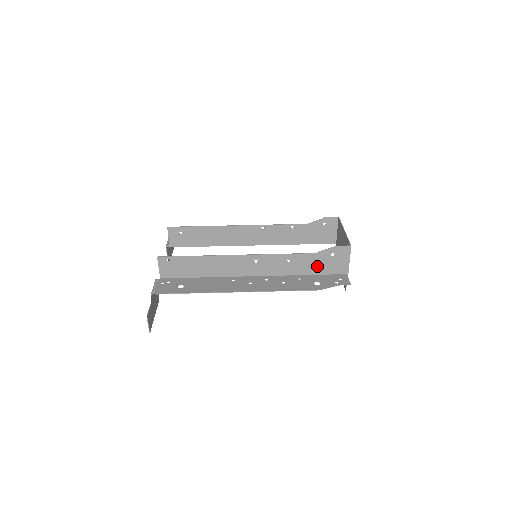
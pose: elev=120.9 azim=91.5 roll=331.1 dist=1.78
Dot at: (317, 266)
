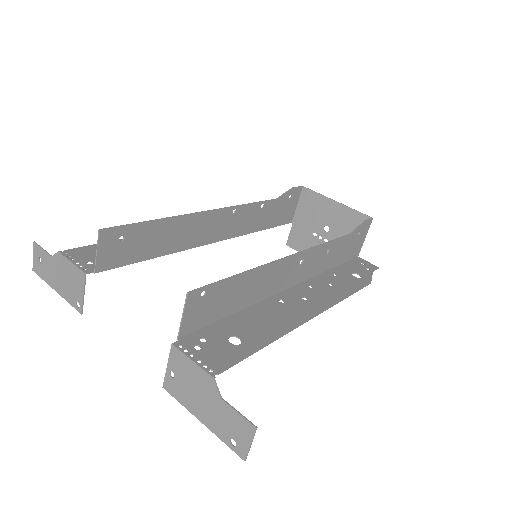
Dot at: (344, 252)
